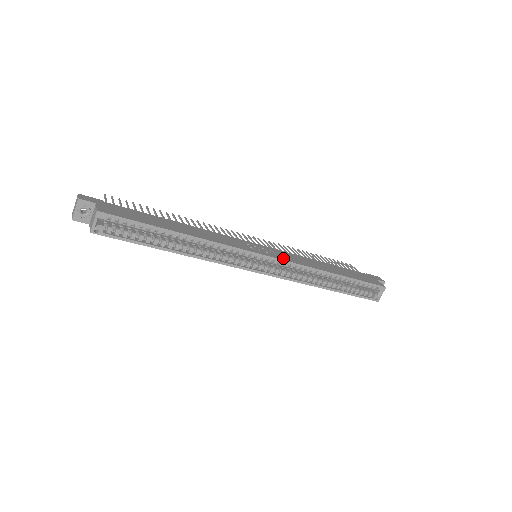
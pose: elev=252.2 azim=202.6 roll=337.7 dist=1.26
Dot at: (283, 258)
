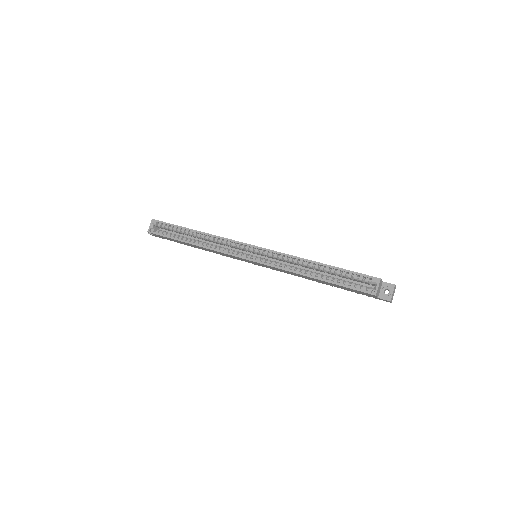
Dot at: (269, 250)
